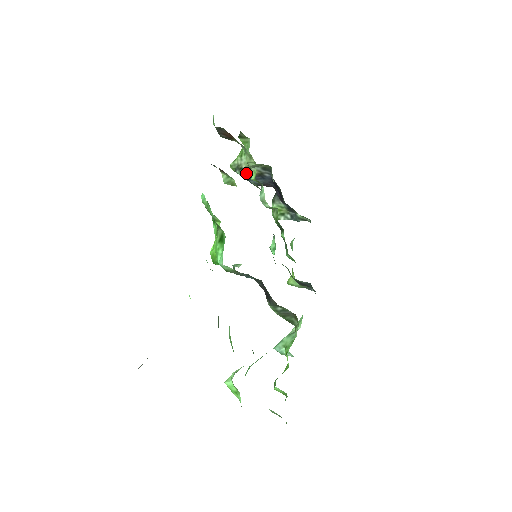
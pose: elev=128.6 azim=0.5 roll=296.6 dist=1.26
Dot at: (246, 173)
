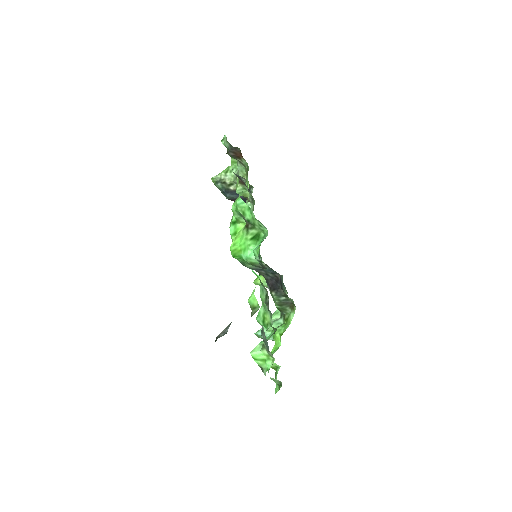
Dot at: (227, 187)
